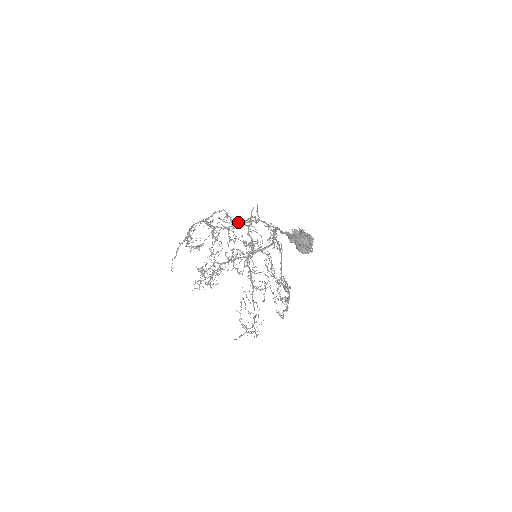
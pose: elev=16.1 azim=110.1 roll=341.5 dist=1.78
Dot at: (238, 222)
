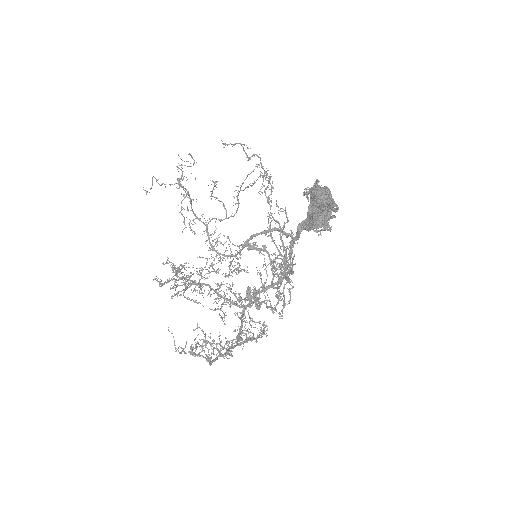
Dot at: (247, 186)
